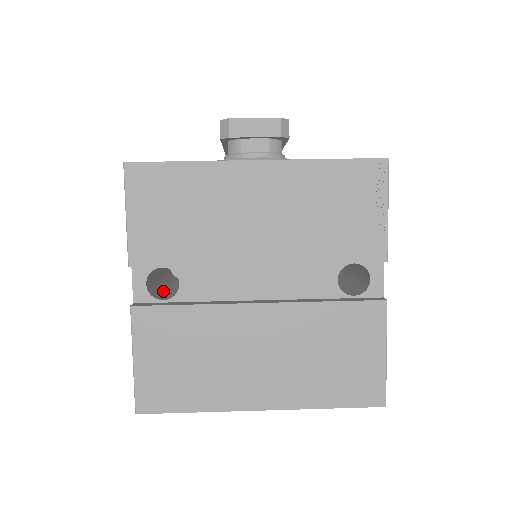
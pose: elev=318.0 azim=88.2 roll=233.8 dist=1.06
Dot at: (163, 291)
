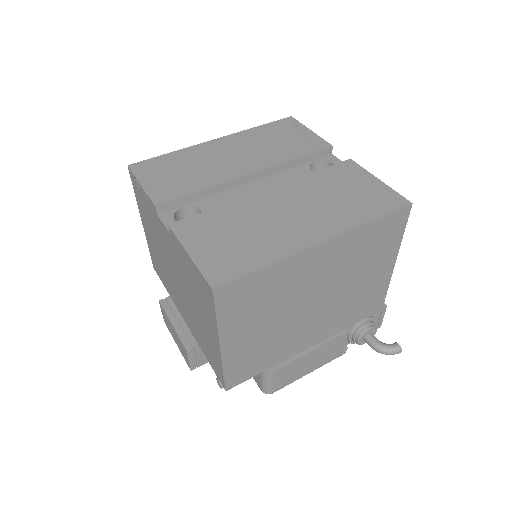
Dot at: occluded
